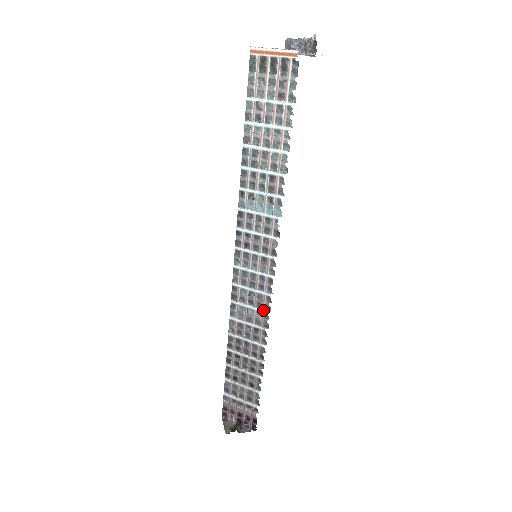
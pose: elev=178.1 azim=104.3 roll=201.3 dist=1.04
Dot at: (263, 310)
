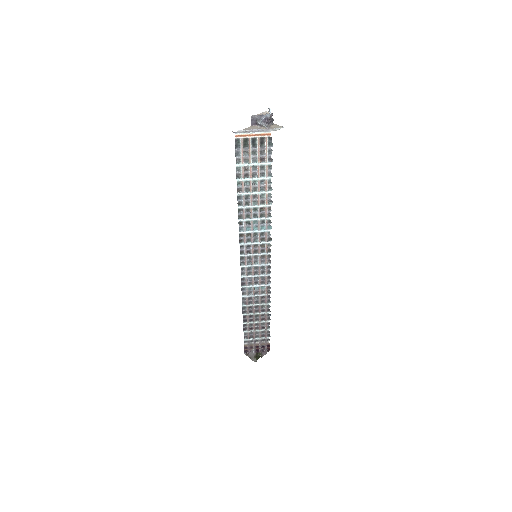
Dot at: (266, 285)
